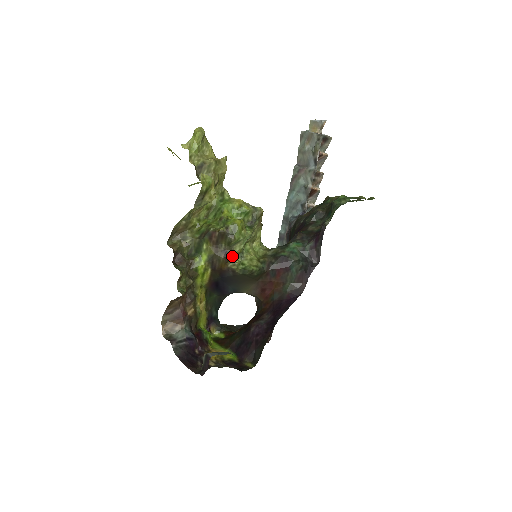
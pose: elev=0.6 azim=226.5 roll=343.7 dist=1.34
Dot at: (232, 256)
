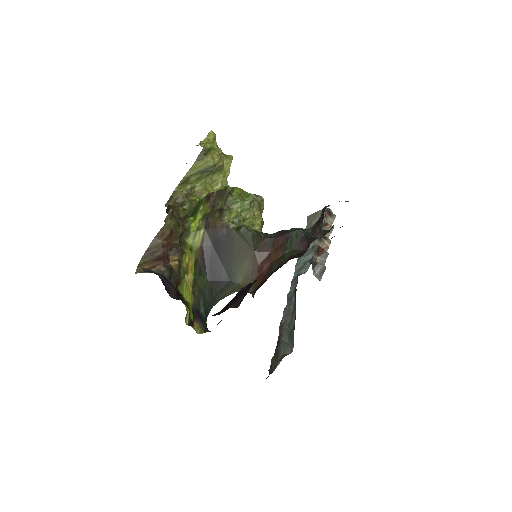
Dot at: (228, 213)
